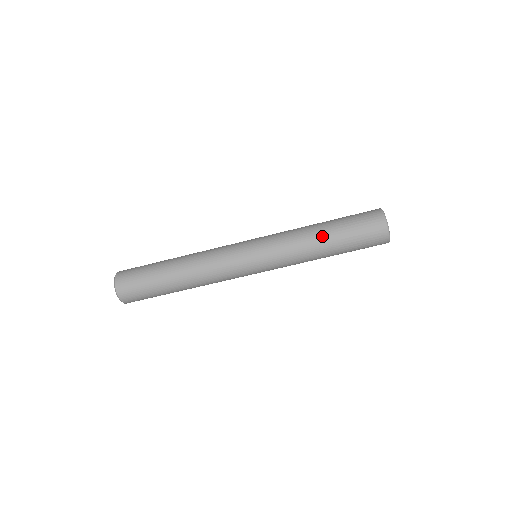
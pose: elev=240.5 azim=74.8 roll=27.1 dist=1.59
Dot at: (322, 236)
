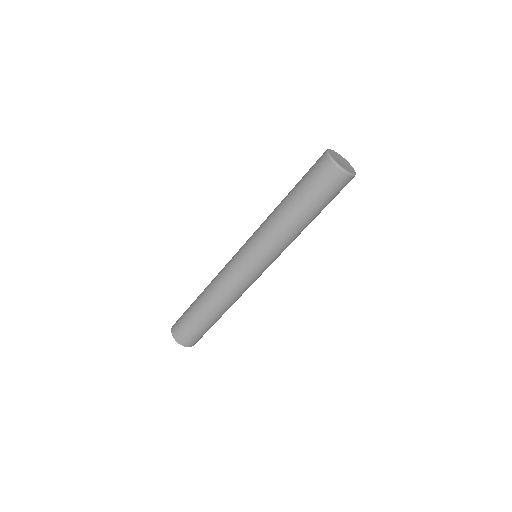
Dot at: (295, 217)
